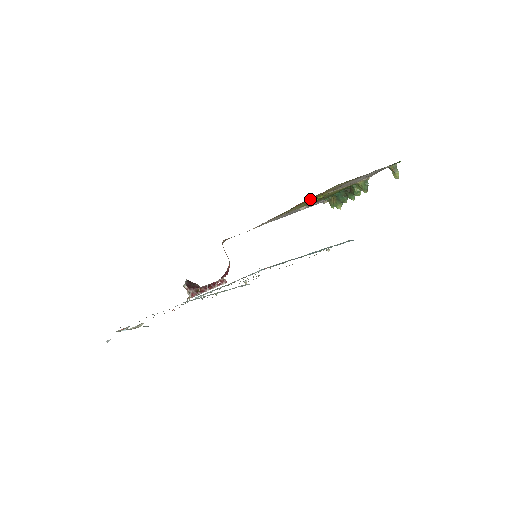
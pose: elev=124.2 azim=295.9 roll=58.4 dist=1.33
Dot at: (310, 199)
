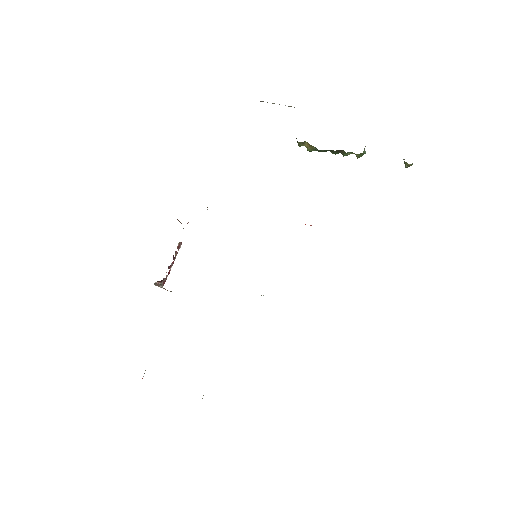
Dot at: occluded
